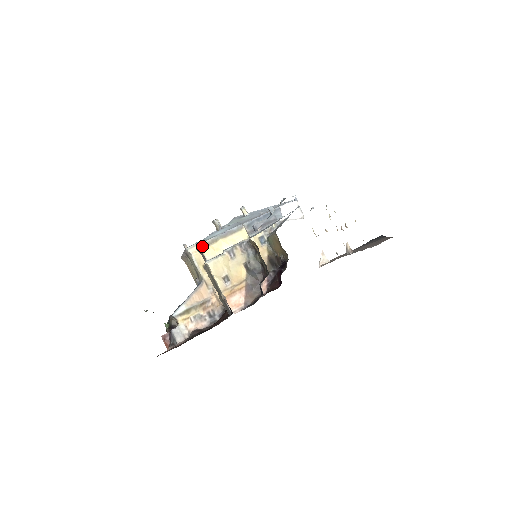
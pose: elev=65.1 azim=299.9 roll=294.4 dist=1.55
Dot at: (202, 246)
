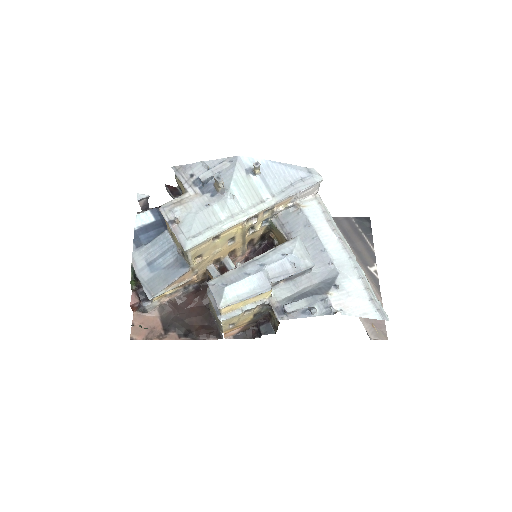
Dot at: (223, 308)
